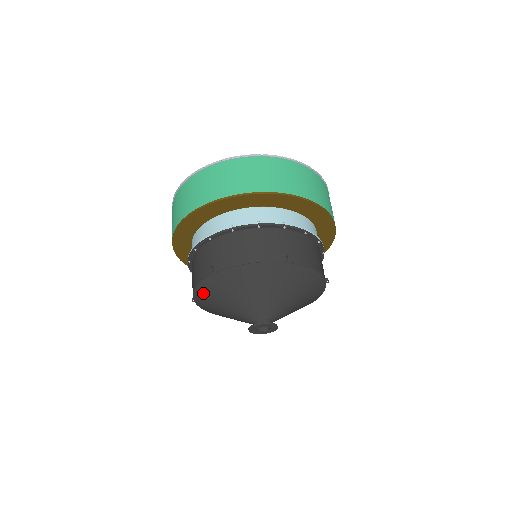
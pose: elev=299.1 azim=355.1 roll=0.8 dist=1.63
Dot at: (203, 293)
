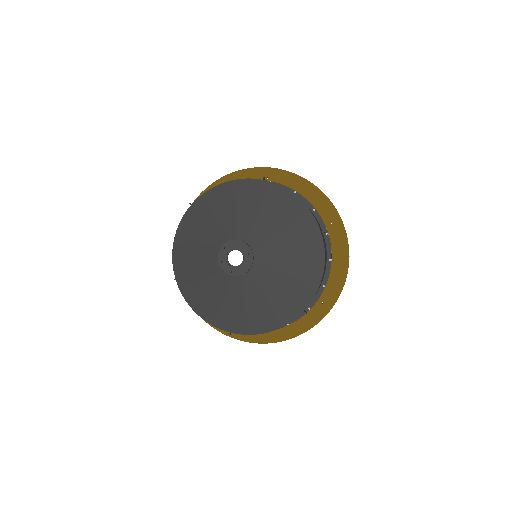
Dot at: (224, 191)
